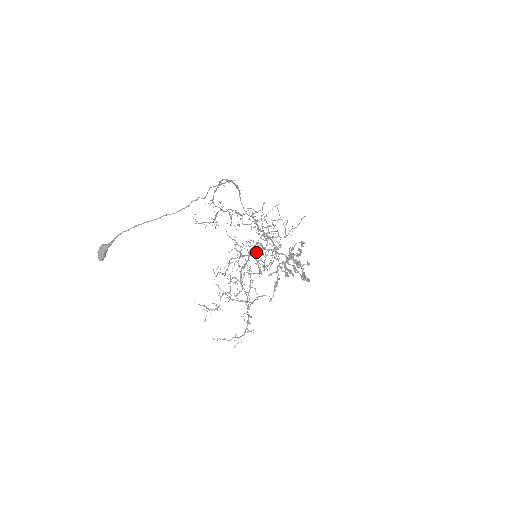
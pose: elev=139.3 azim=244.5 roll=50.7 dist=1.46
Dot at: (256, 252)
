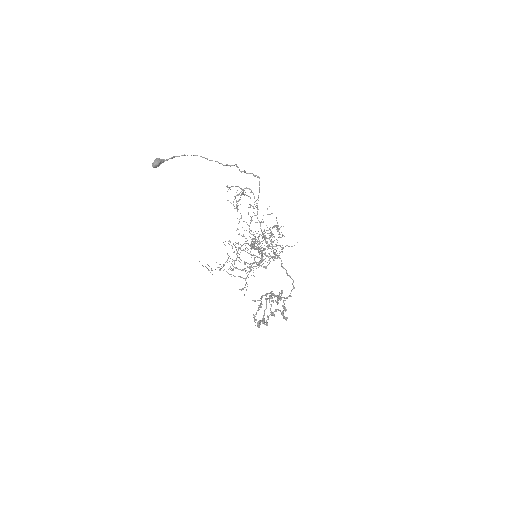
Dot at: (255, 255)
